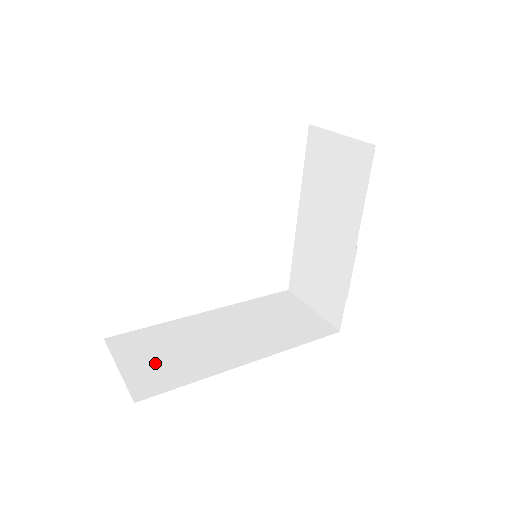
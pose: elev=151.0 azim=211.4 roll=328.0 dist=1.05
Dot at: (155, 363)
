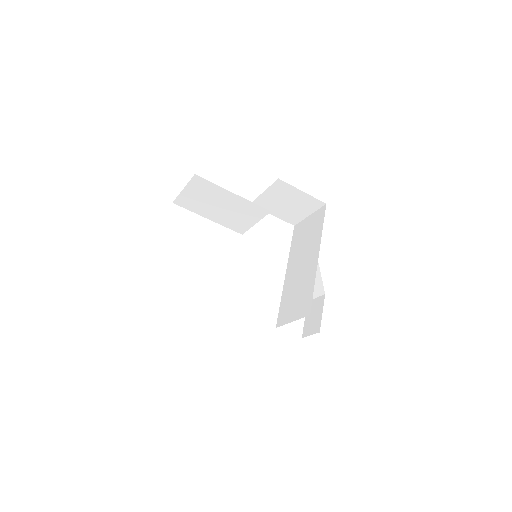
Dot at: occluded
